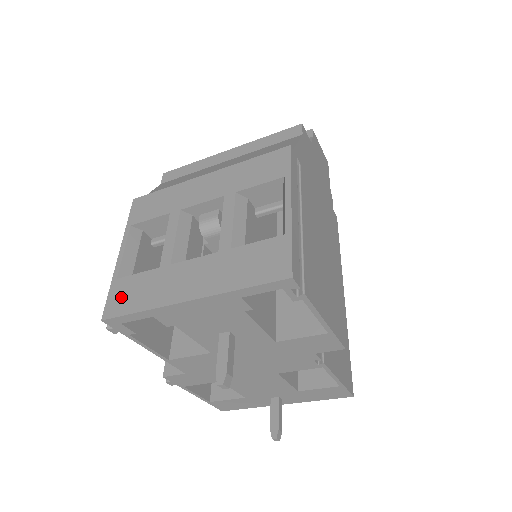
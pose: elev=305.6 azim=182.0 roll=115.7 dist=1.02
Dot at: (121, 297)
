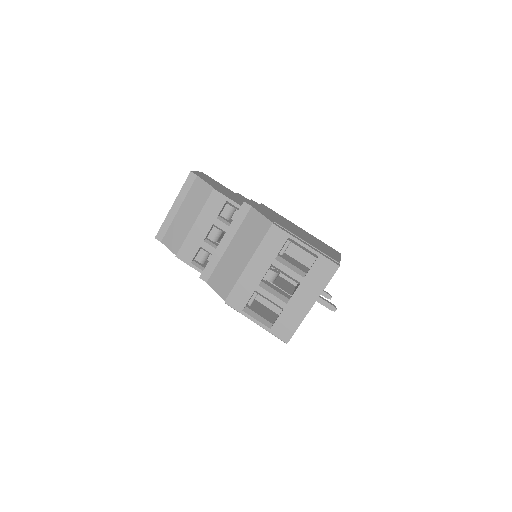
Dot at: (283, 331)
